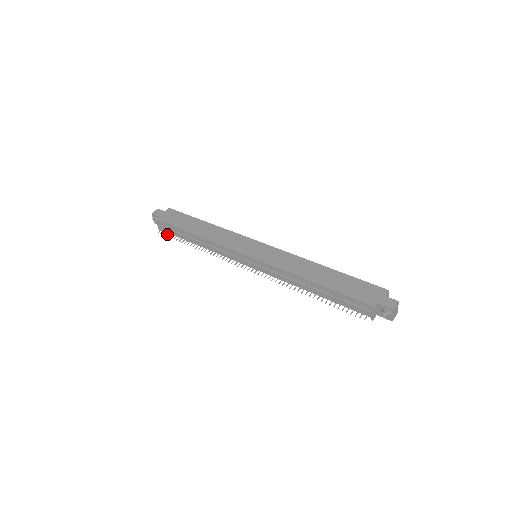
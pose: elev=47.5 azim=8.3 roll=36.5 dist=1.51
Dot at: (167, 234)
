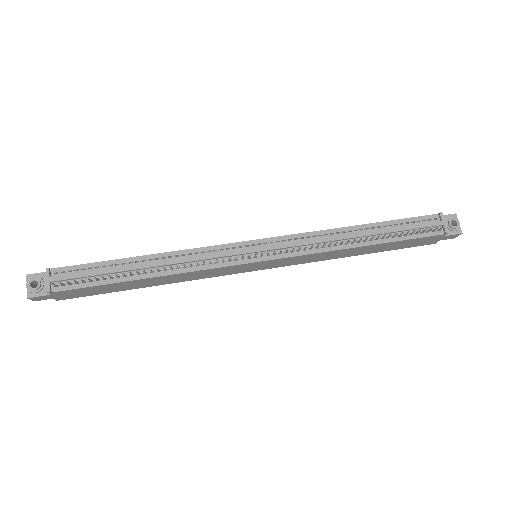
Dot at: (74, 280)
